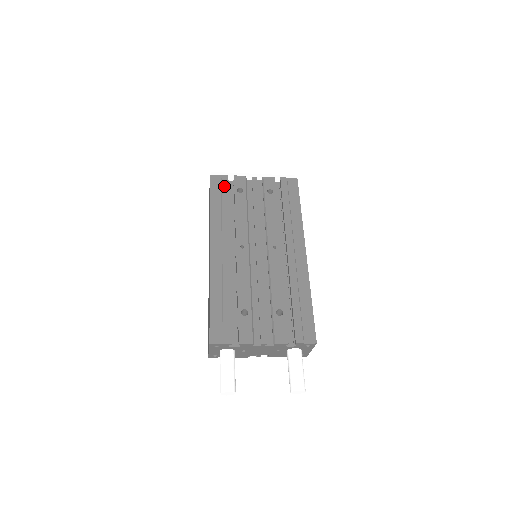
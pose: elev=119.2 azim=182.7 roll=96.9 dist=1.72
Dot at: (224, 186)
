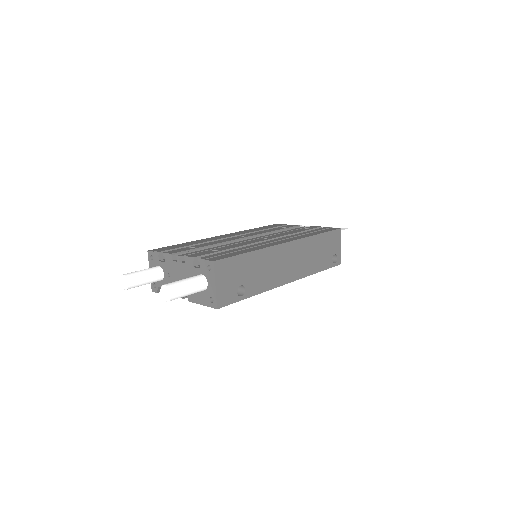
Dot at: occluded
